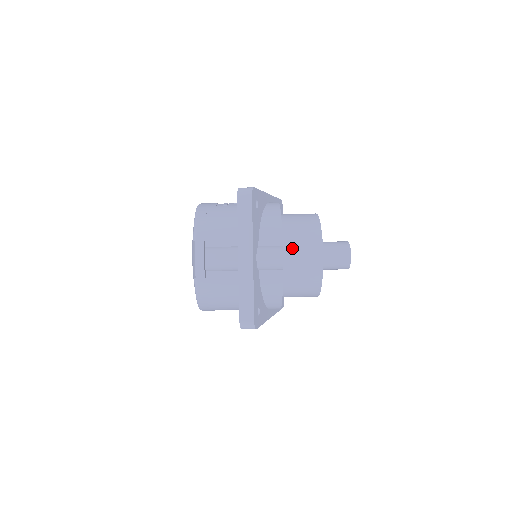
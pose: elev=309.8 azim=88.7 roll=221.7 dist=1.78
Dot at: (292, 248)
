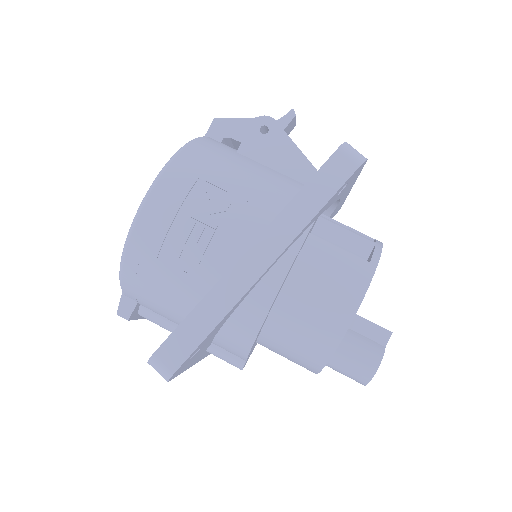
Dot at: (271, 350)
